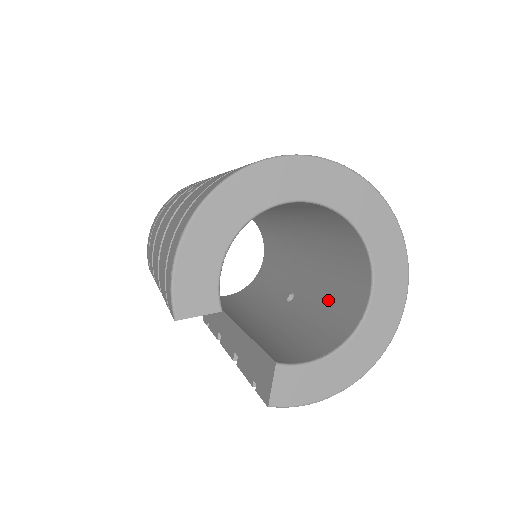
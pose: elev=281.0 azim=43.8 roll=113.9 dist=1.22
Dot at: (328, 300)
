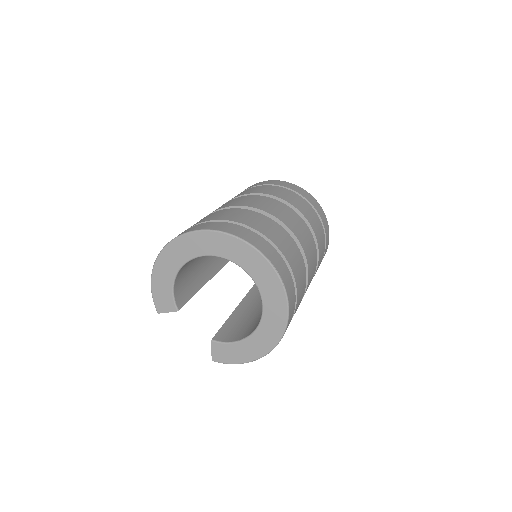
Dot at: occluded
